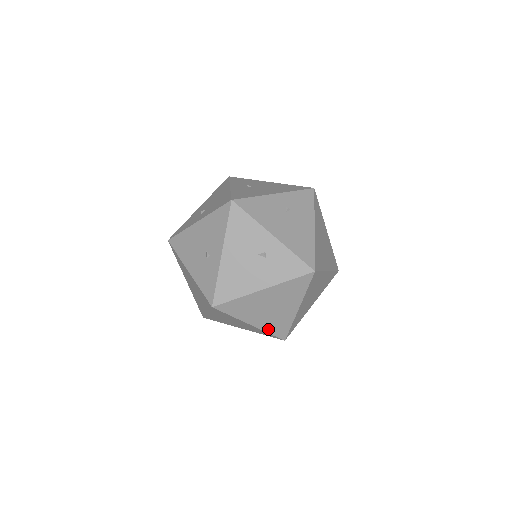
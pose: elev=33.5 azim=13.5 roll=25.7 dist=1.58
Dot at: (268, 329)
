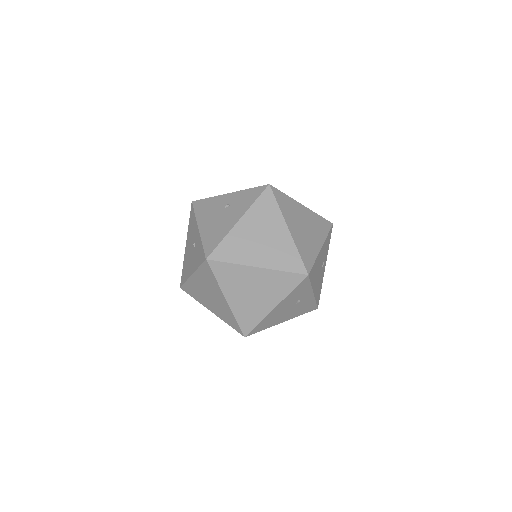
Dot at: (279, 266)
